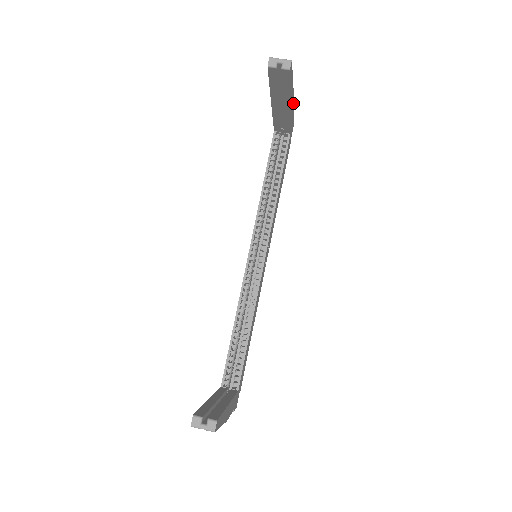
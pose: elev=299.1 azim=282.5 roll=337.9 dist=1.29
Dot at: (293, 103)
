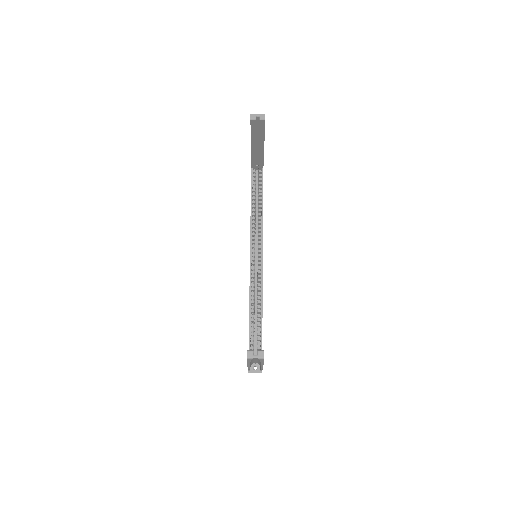
Dot at: occluded
